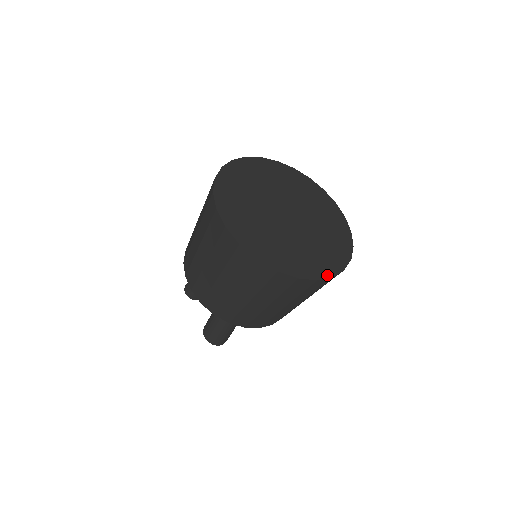
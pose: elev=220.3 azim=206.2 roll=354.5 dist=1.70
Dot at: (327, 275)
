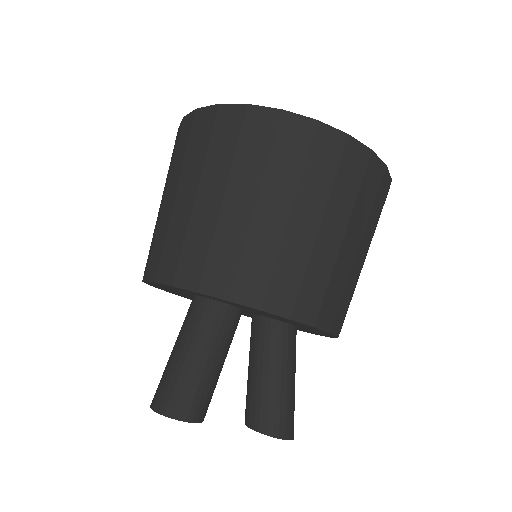
Dot at: (307, 120)
